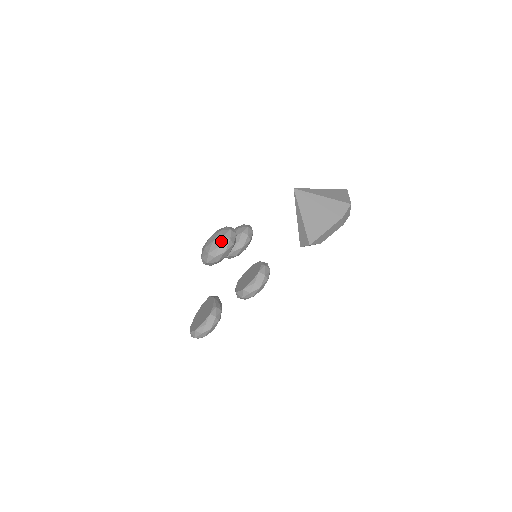
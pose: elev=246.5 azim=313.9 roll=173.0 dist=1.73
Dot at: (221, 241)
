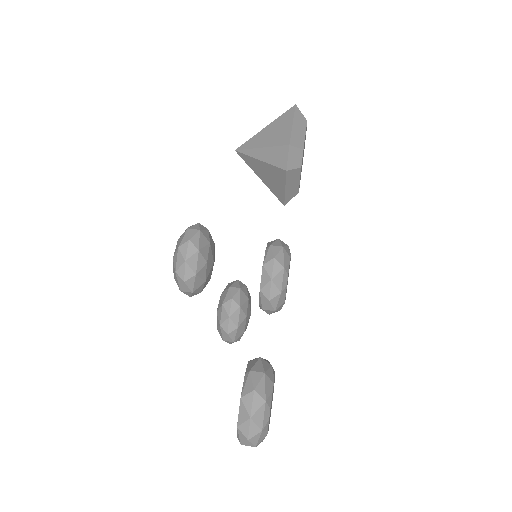
Dot at: occluded
